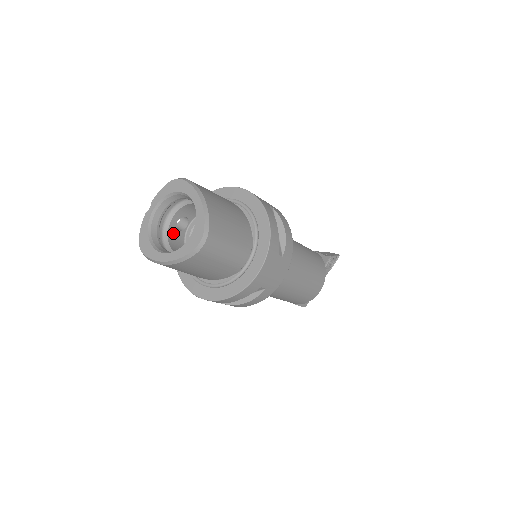
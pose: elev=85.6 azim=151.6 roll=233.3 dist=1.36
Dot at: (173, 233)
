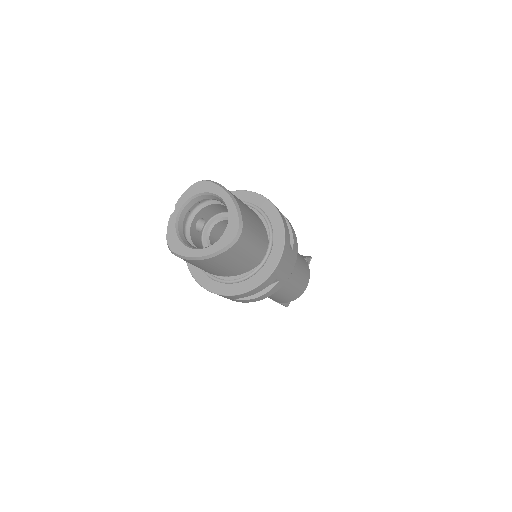
Dot at: (193, 234)
